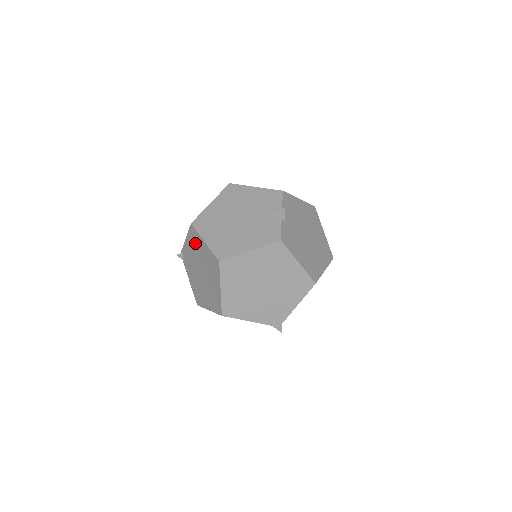
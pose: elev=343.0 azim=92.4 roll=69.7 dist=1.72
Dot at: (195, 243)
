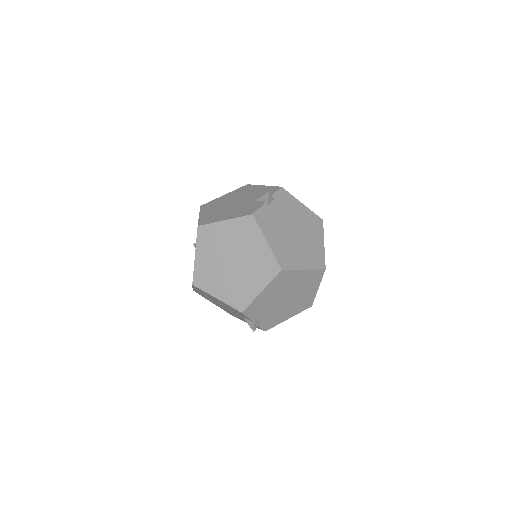
Dot at: occluded
